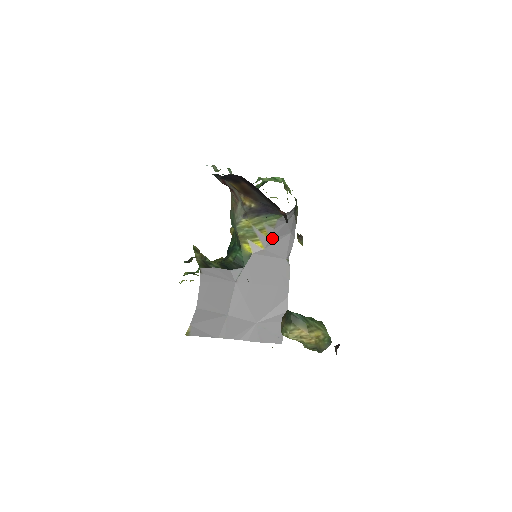
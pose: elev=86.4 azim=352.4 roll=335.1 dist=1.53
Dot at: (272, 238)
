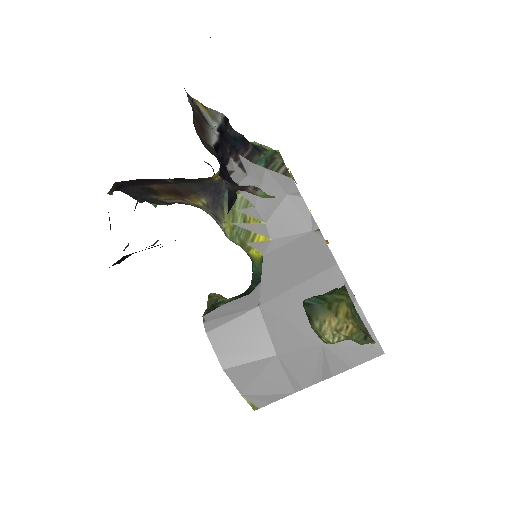
Dot at: (267, 219)
